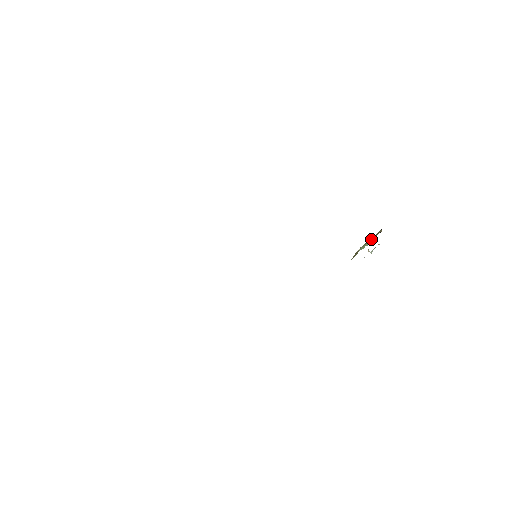
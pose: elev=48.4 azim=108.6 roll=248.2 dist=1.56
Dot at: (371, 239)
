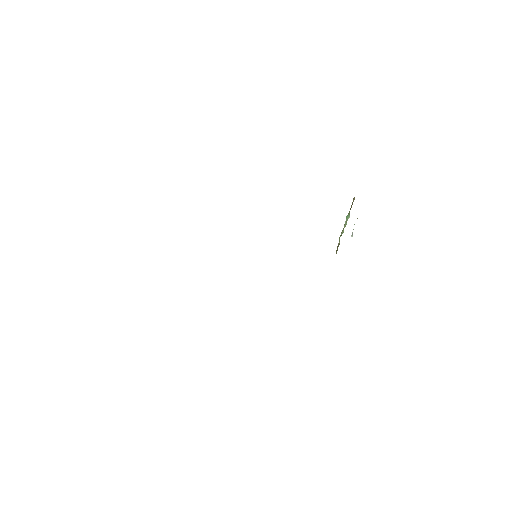
Dot at: (347, 216)
